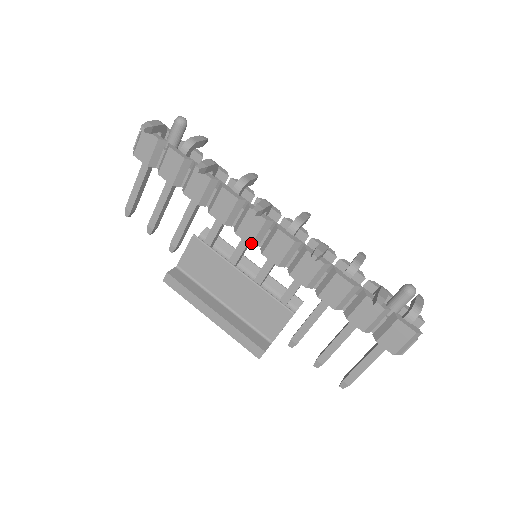
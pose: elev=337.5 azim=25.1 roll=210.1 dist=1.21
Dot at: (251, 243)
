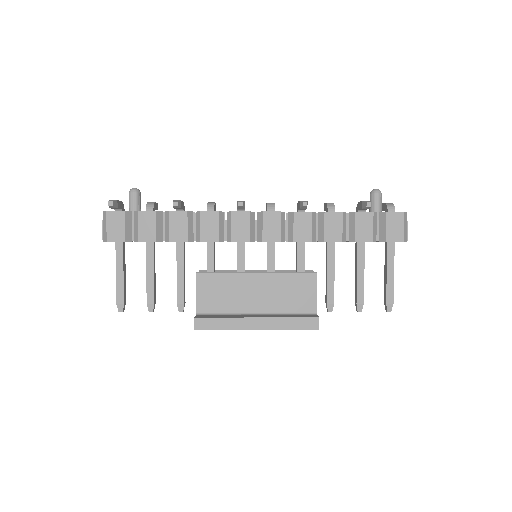
Dot at: (249, 240)
